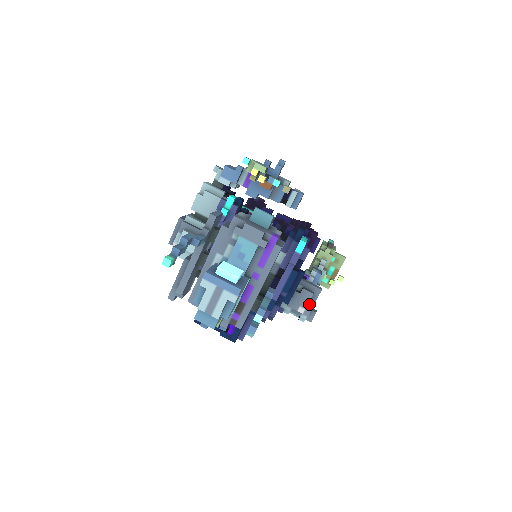
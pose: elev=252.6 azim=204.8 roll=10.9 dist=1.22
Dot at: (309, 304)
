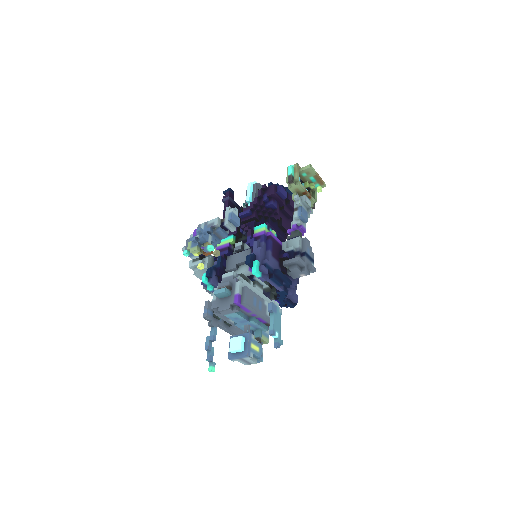
Dot at: (302, 271)
